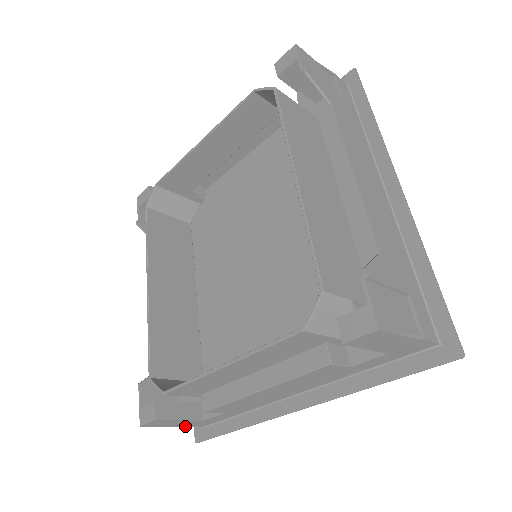
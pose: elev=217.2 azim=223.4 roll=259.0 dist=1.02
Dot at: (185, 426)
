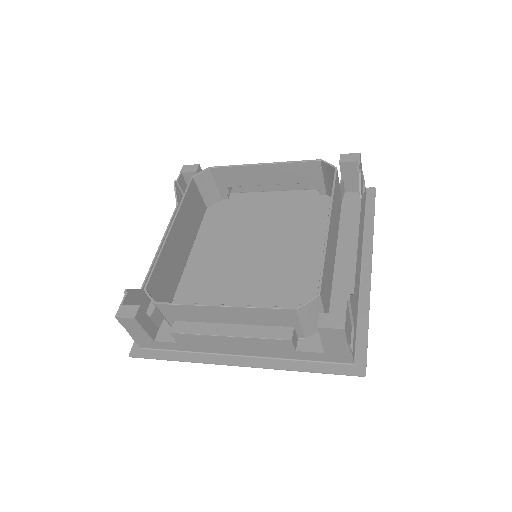
Dot at: (135, 338)
